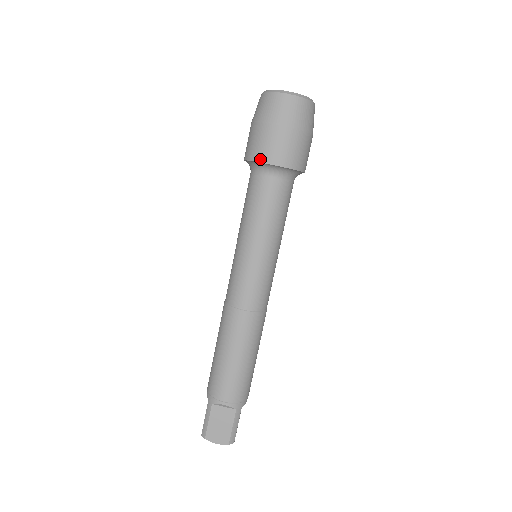
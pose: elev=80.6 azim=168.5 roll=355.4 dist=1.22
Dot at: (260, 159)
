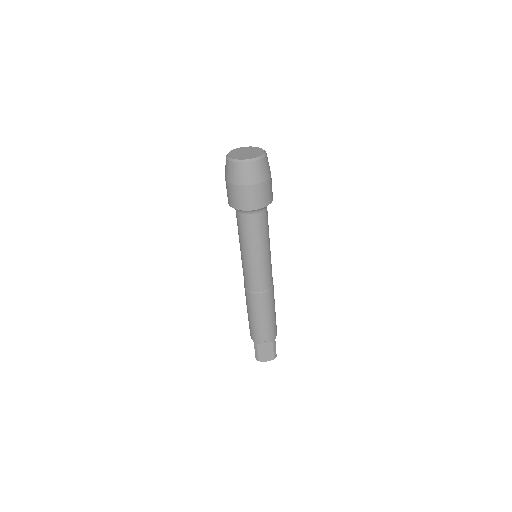
Dot at: (242, 208)
